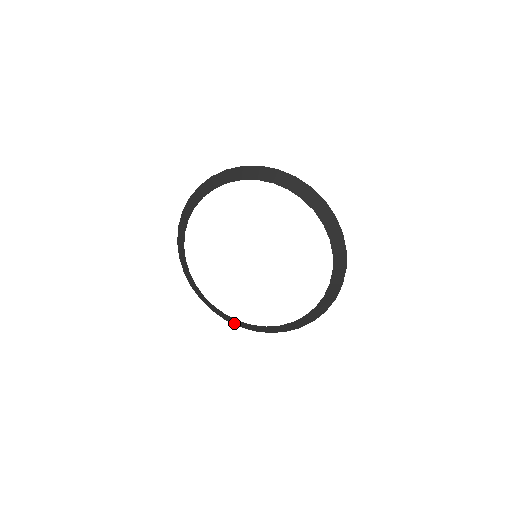
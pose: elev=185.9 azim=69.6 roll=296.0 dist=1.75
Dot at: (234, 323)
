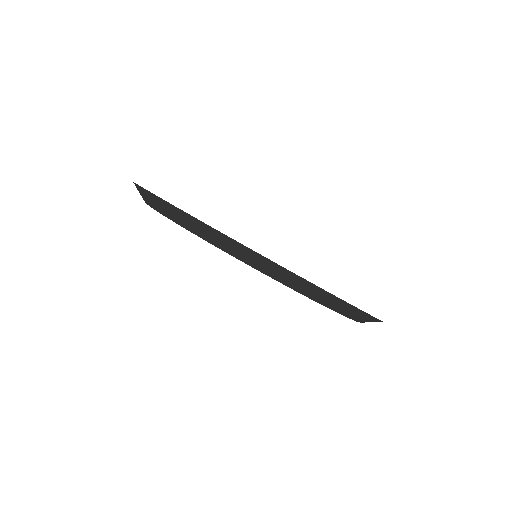
Dot at: occluded
